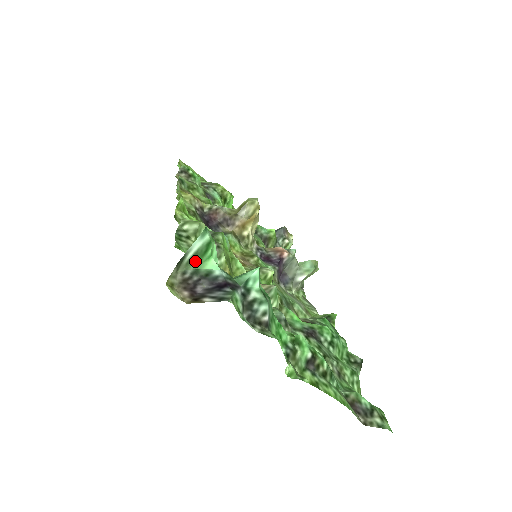
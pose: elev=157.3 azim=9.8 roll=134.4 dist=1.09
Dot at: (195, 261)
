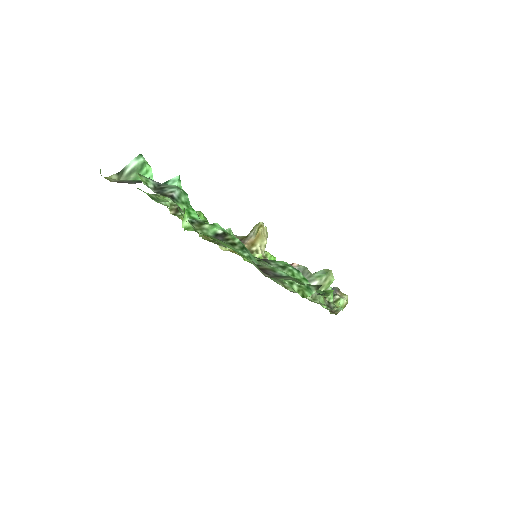
Dot at: (133, 175)
